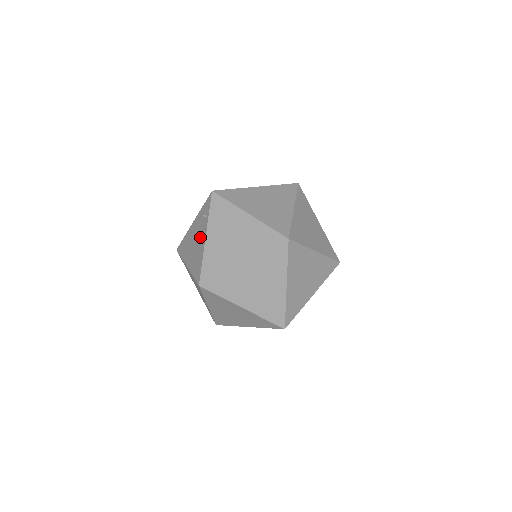
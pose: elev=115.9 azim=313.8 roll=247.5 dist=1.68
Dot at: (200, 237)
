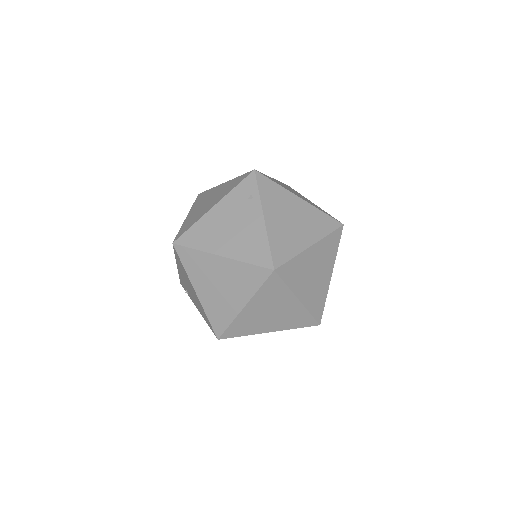
Dot at: (248, 219)
